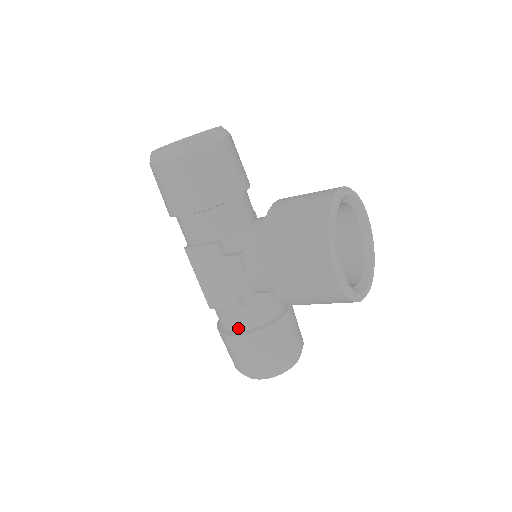
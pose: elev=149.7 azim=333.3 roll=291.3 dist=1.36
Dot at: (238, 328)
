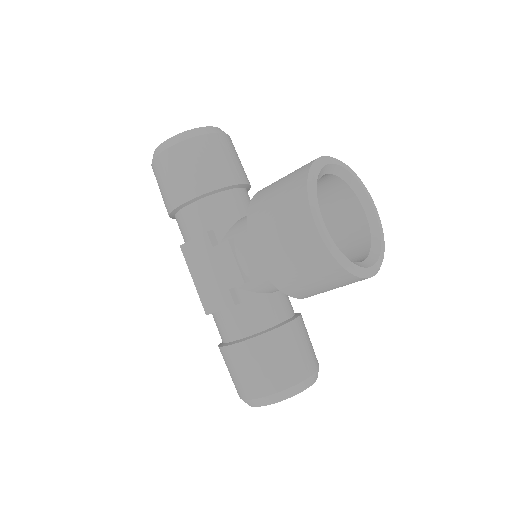
Dot at: (235, 336)
